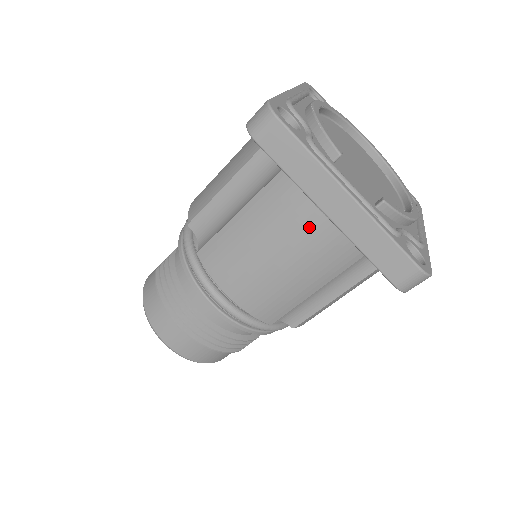
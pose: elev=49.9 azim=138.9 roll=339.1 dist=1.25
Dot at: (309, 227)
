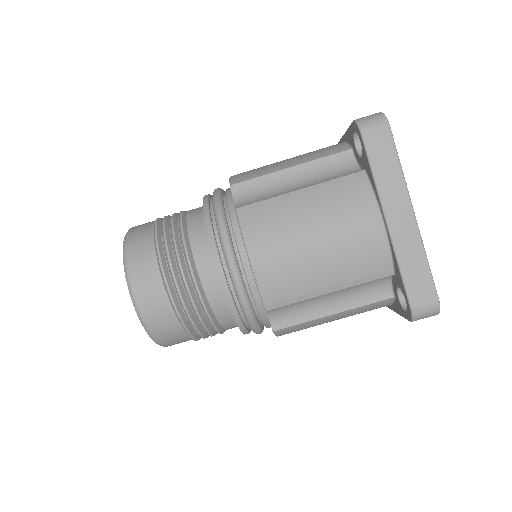
Dot at: (364, 225)
